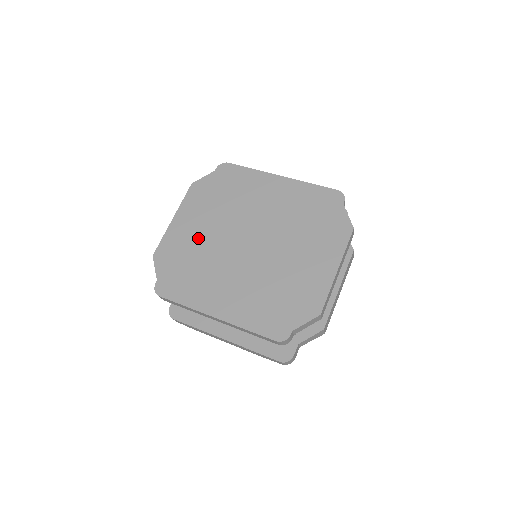
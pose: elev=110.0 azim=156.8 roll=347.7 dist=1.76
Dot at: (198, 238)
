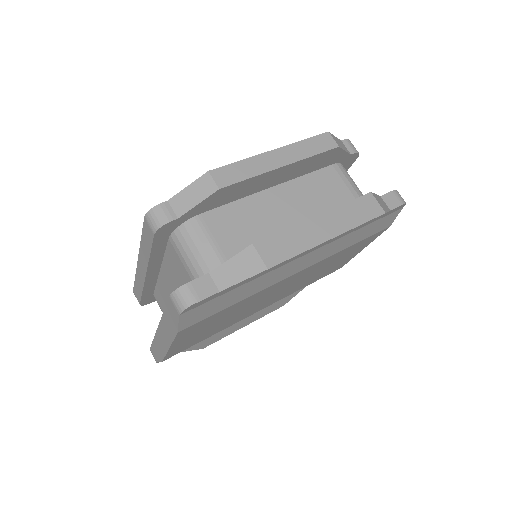
Dot at: occluded
